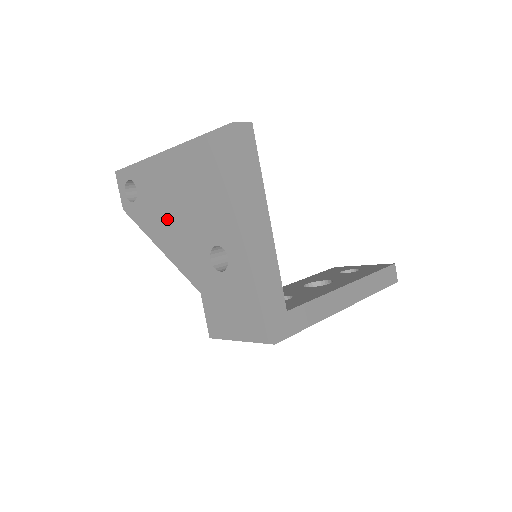
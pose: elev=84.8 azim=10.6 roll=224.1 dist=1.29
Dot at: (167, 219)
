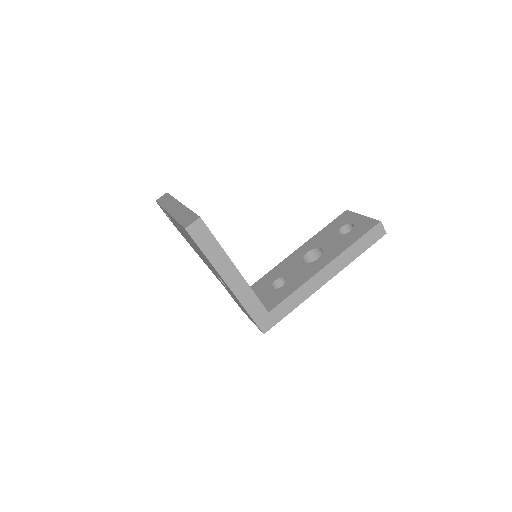
Dot at: occluded
